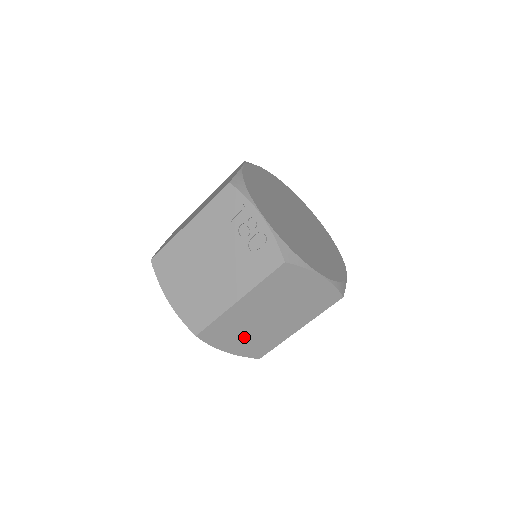
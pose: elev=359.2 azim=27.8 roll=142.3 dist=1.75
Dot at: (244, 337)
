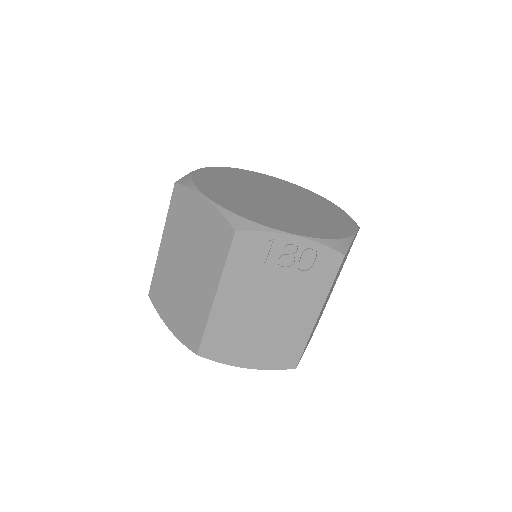
Dot at: occluded
